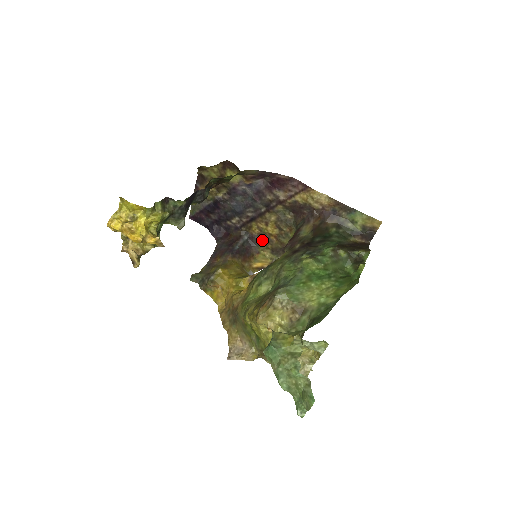
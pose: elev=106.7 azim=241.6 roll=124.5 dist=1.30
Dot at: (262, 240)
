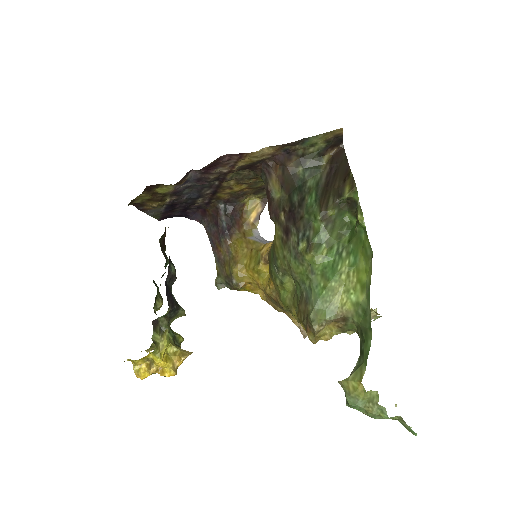
Dot at: (238, 197)
